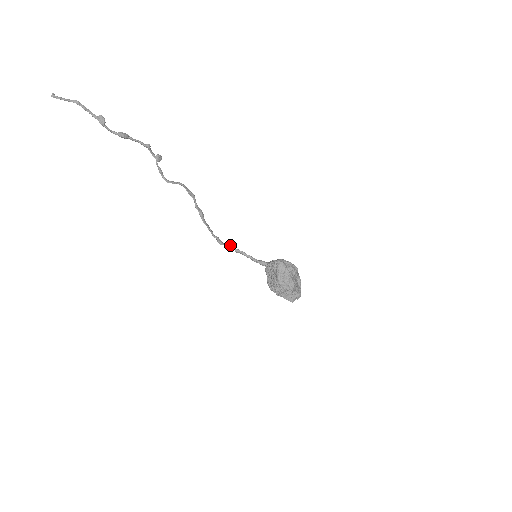
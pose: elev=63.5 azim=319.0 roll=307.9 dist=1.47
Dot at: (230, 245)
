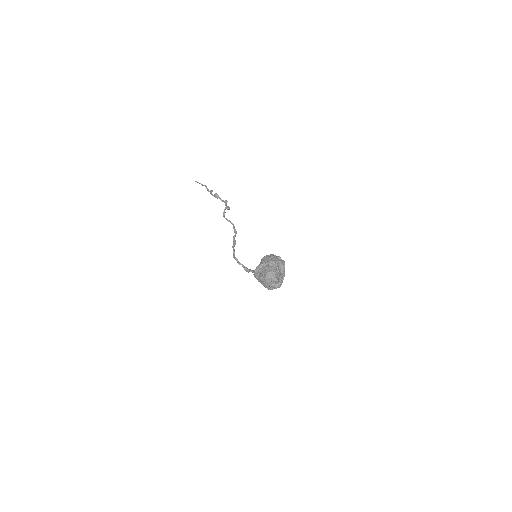
Dot at: (242, 264)
